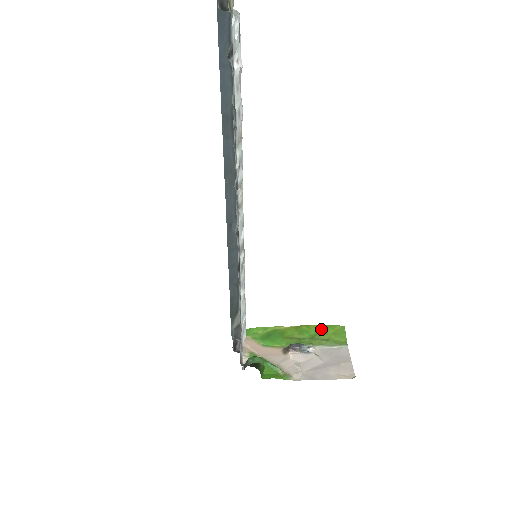
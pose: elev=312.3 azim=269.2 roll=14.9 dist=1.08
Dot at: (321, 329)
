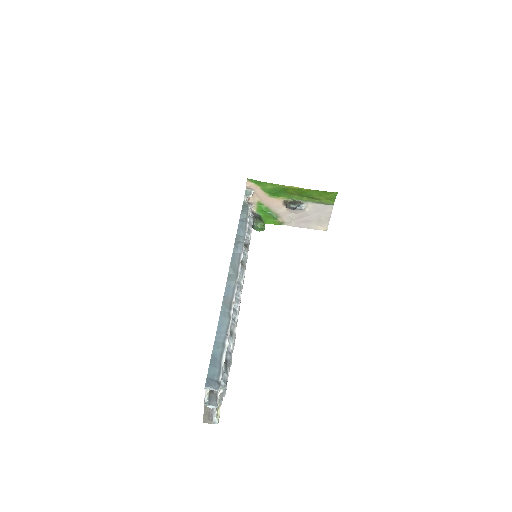
Dot at: (317, 193)
